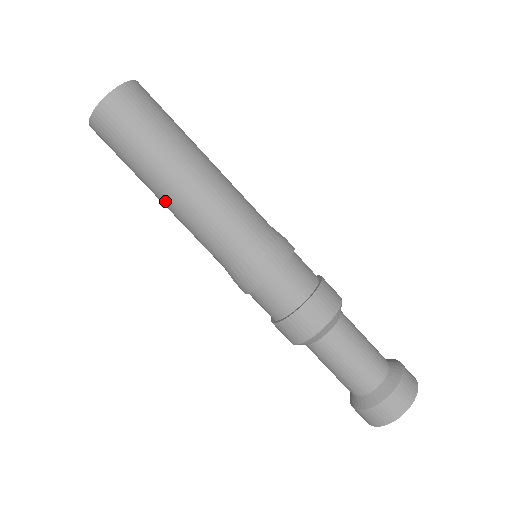
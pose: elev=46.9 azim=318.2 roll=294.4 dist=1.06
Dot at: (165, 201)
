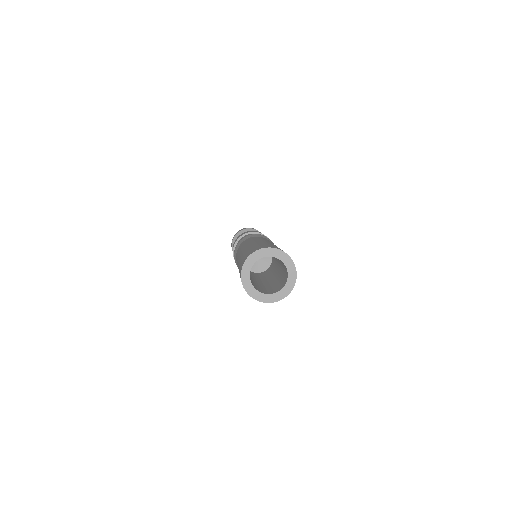
Dot at: occluded
